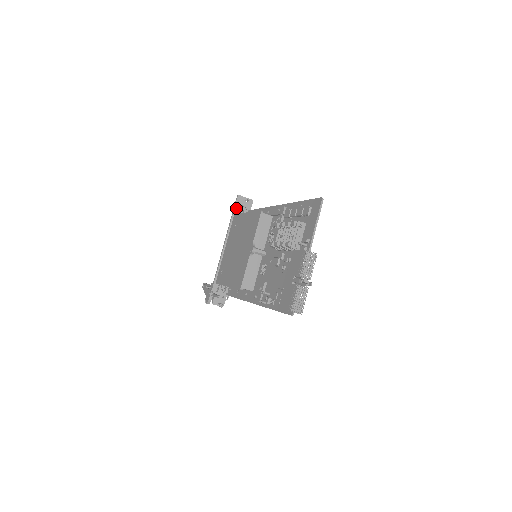
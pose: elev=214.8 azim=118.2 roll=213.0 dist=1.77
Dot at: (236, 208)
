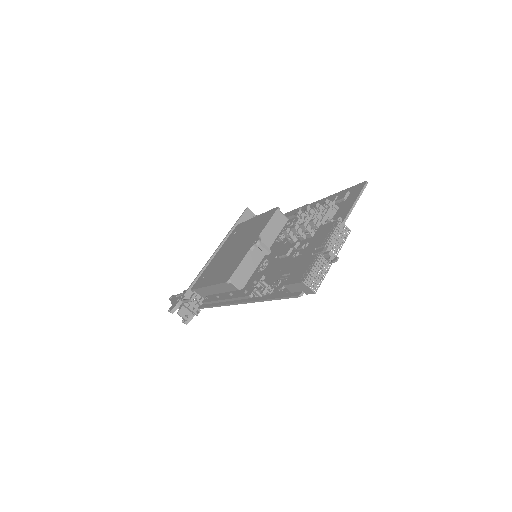
Dot at: (241, 220)
